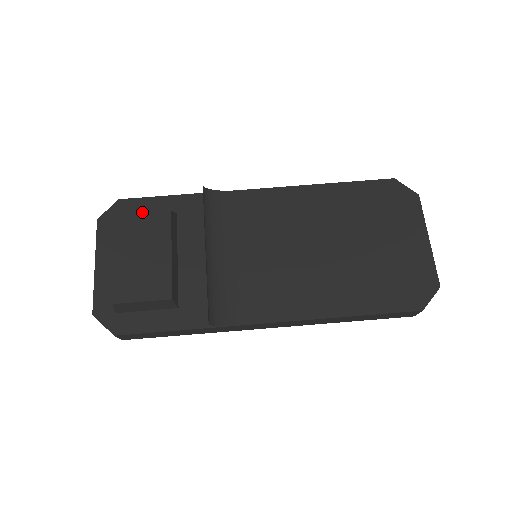
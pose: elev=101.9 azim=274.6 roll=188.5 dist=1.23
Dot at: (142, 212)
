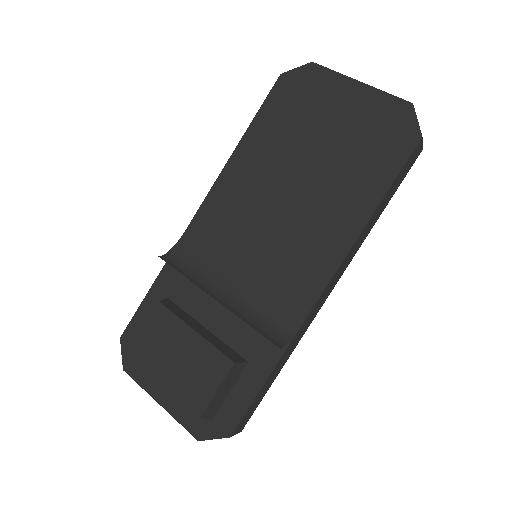
Dot at: occluded
